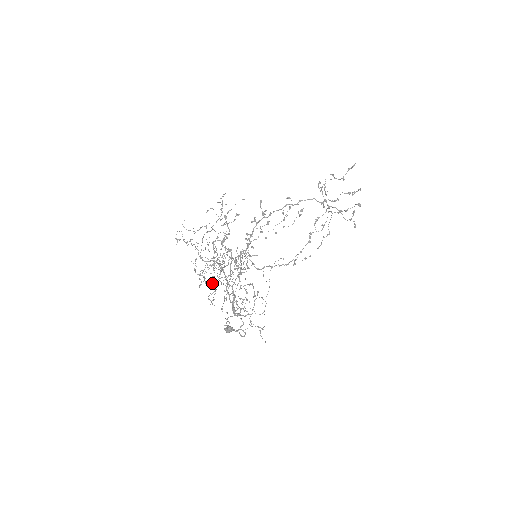
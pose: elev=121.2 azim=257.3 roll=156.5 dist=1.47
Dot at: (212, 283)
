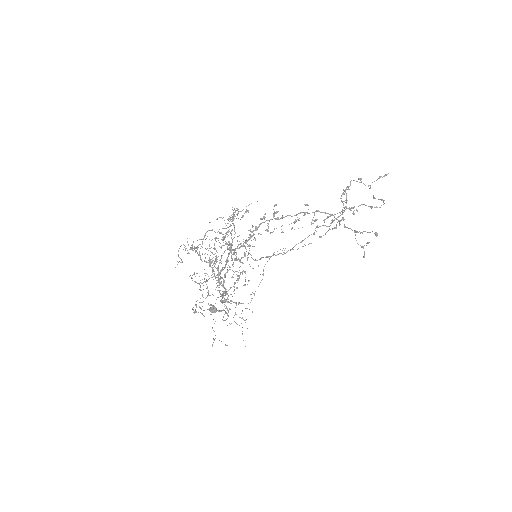
Dot at: occluded
